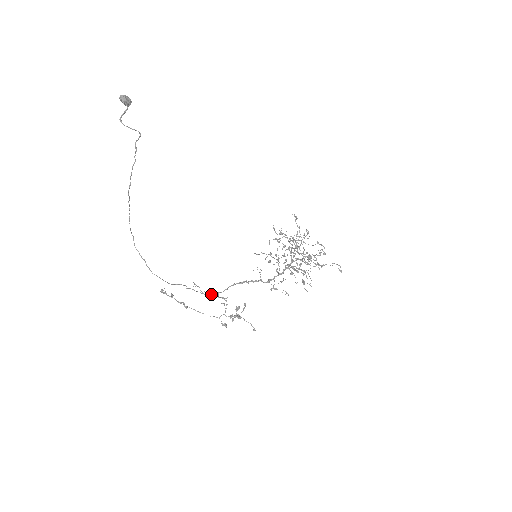
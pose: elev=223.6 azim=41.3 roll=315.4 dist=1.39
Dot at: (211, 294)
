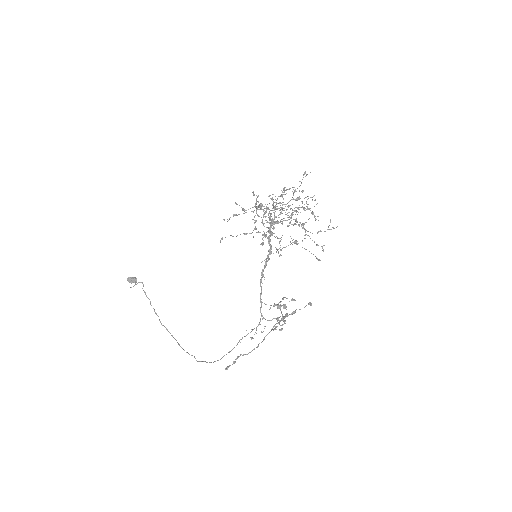
Dot at: (258, 324)
